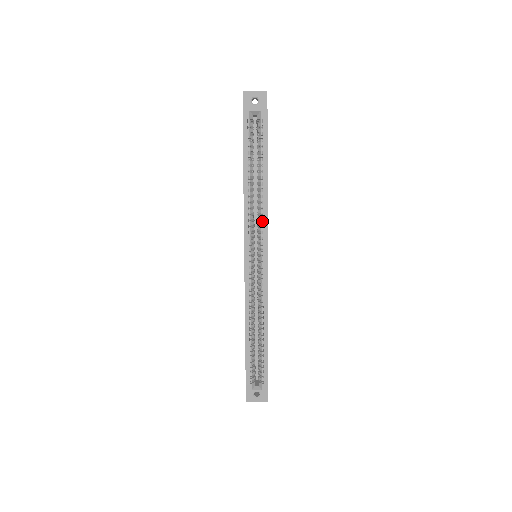
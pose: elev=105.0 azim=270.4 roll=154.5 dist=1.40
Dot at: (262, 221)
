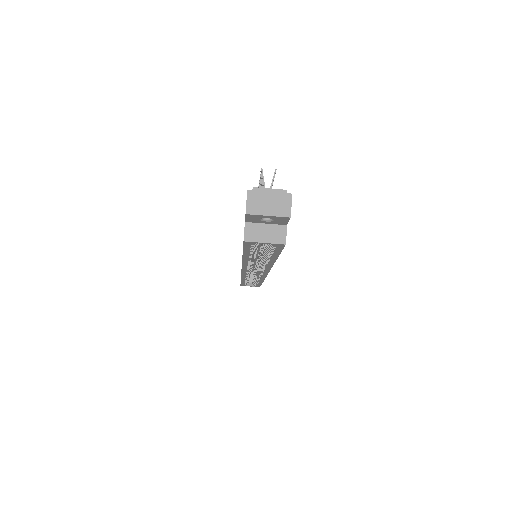
Dot at: occluded
